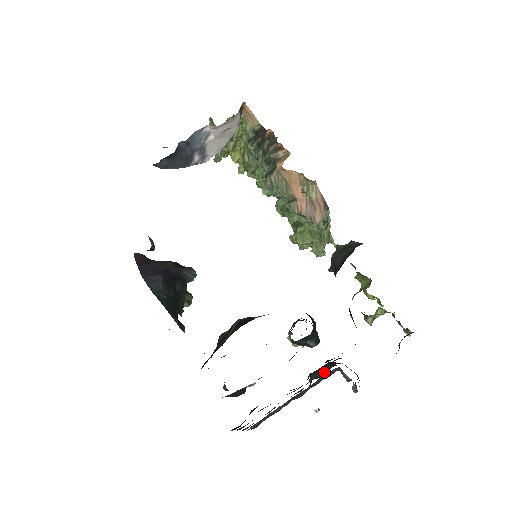
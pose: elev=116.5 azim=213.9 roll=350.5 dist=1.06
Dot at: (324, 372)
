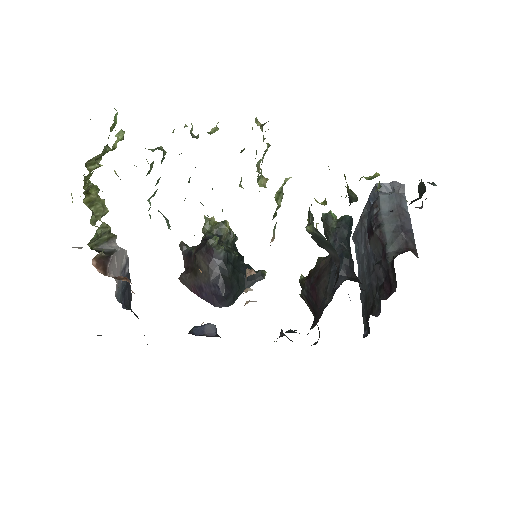
Dot at: (380, 251)
